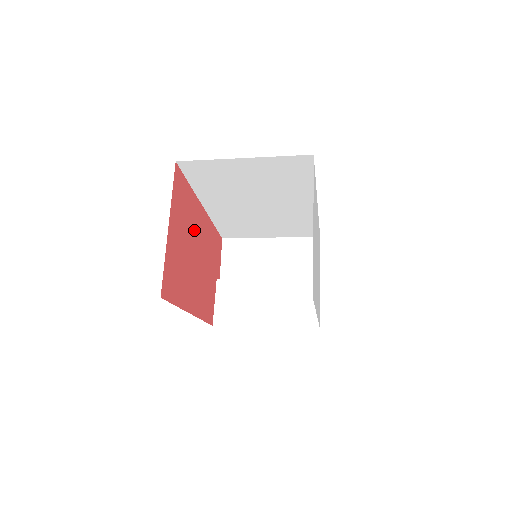
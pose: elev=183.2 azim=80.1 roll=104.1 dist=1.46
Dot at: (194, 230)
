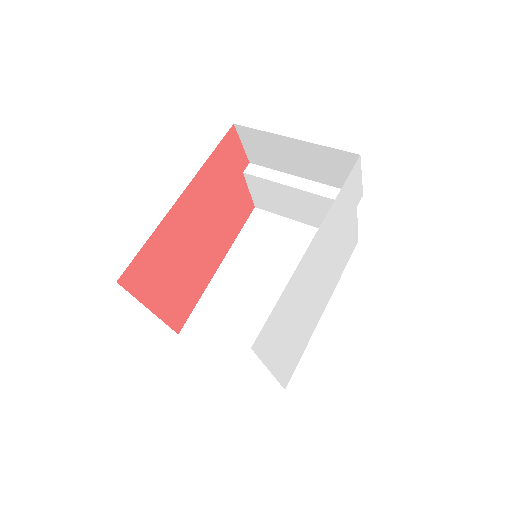
Dot at: (182, 237)
